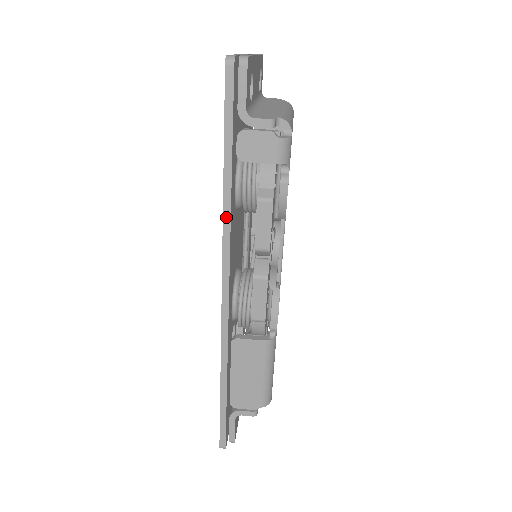
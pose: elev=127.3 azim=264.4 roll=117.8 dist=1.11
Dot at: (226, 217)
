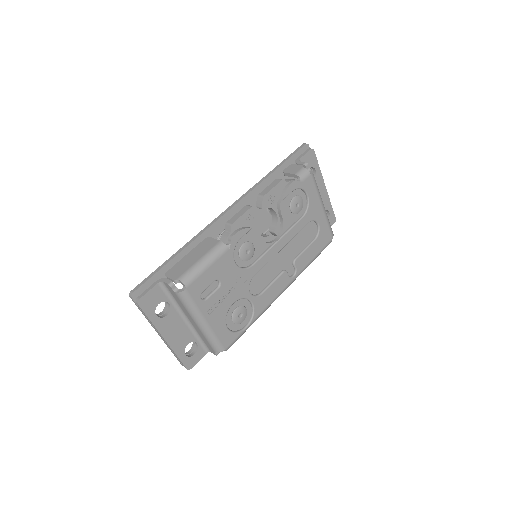
Dot at: (259, 182)
